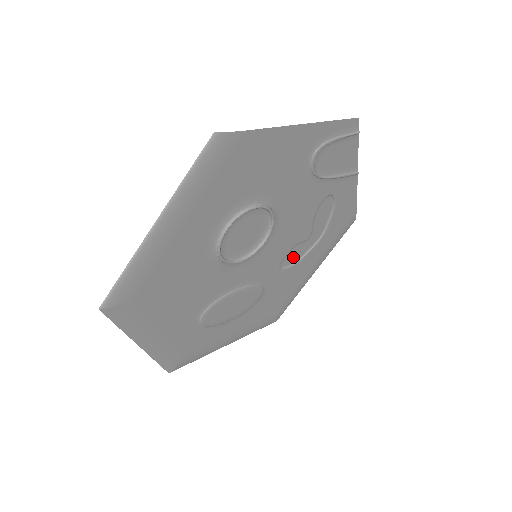
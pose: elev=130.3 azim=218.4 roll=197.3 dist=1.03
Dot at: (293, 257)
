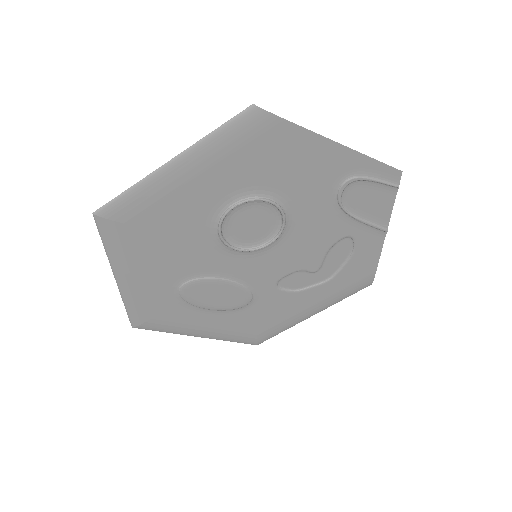
Dot at: (294, 283)
